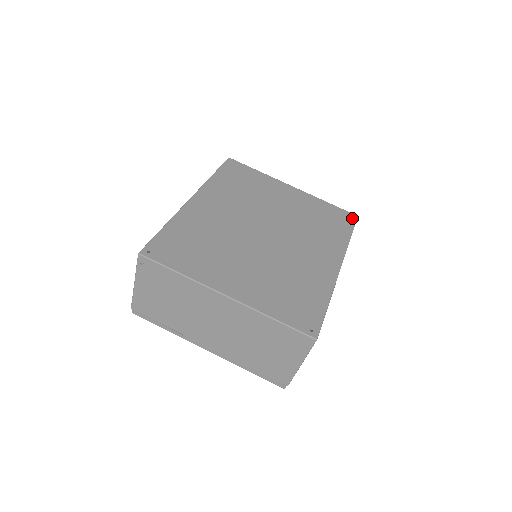
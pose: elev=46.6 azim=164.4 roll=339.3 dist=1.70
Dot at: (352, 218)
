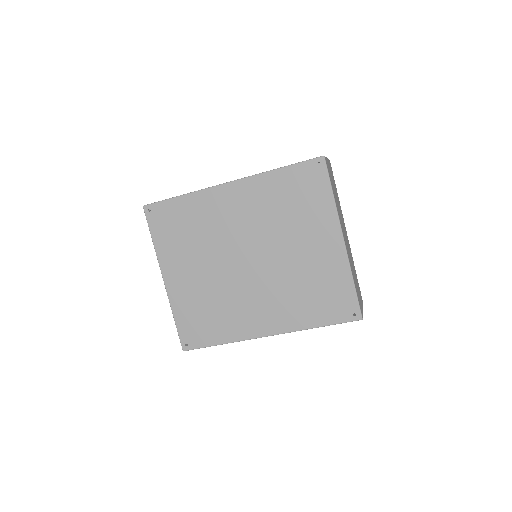
Dot at: (351, 316)
